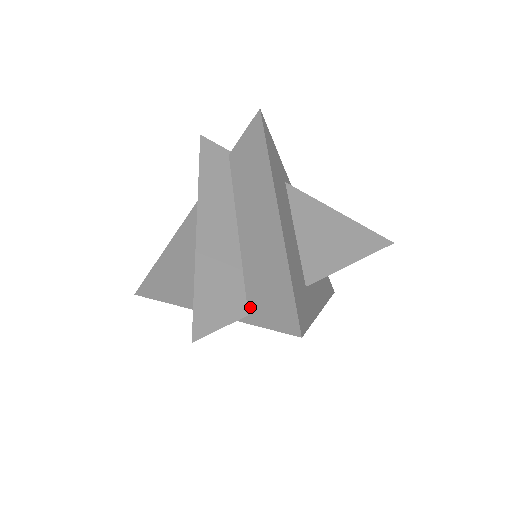
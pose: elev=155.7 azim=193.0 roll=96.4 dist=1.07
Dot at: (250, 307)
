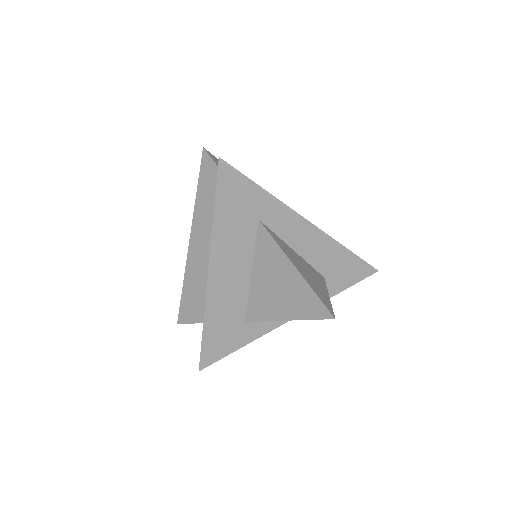
Dot at: occluded
